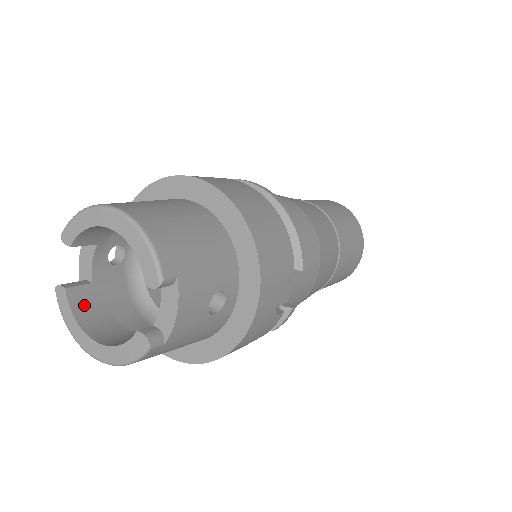
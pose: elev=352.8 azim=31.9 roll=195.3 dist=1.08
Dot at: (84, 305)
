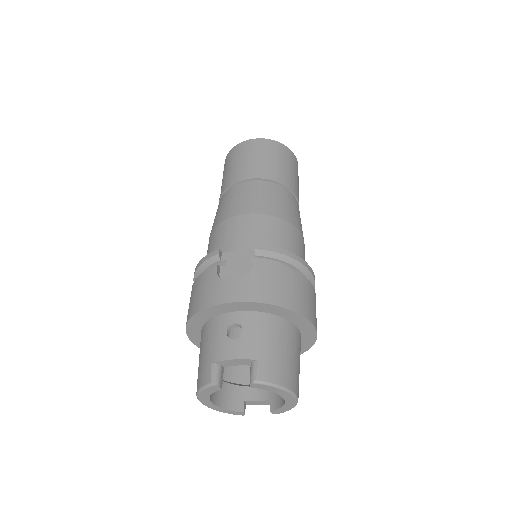
Dot at: occluded
